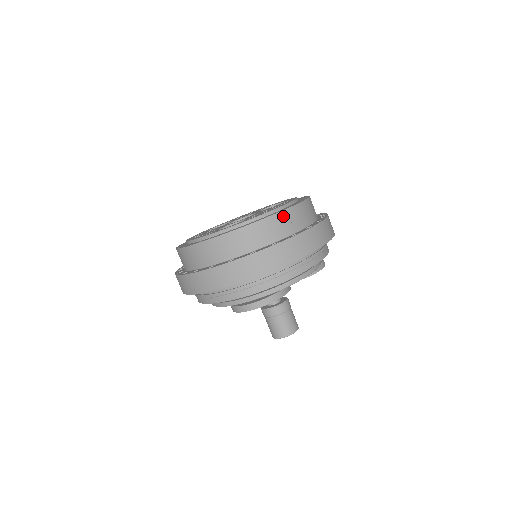
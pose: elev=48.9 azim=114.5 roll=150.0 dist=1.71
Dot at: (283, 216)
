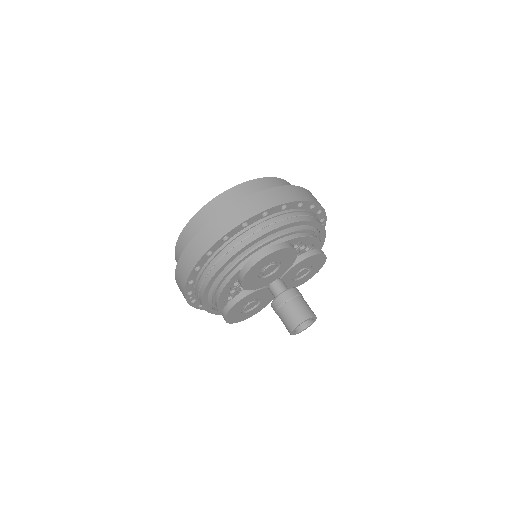
Dot at: (275, 180)
